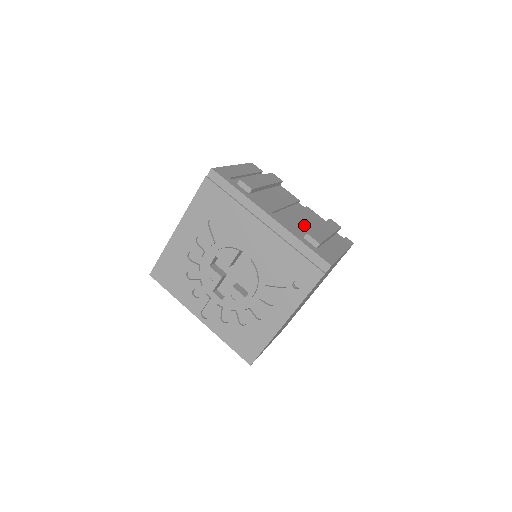
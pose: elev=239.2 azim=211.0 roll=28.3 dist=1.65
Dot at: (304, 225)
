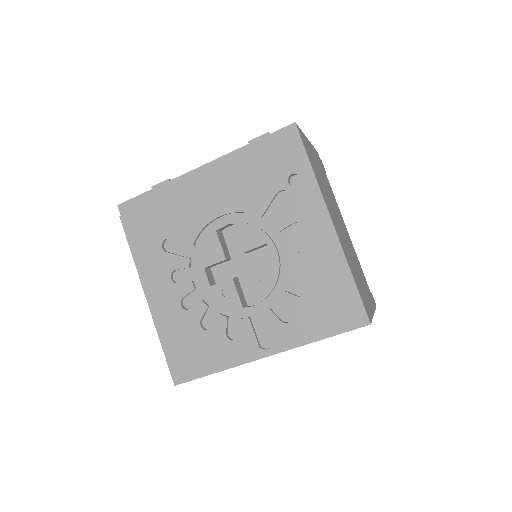
Dot at: occluded
